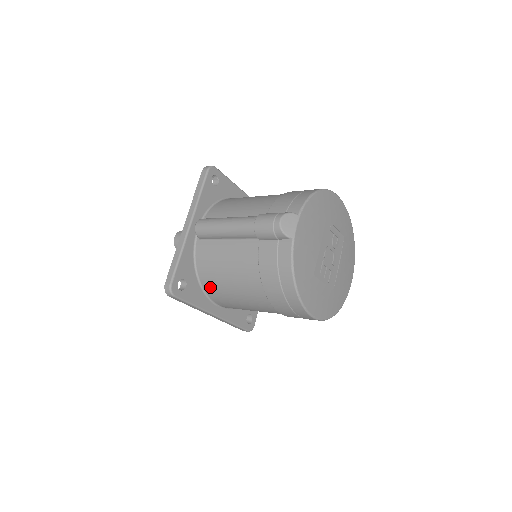
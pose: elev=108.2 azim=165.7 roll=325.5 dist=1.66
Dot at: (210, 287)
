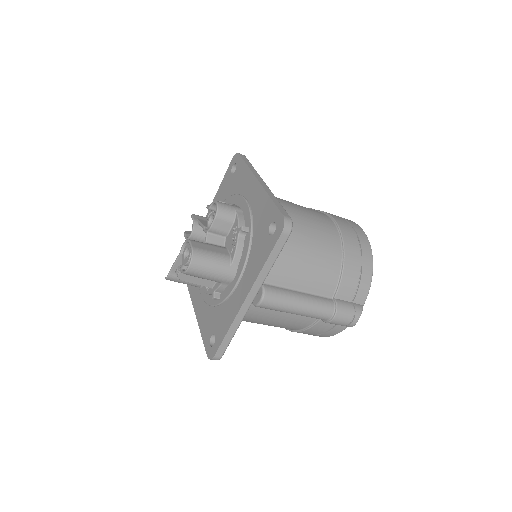
Dot at: occluded
